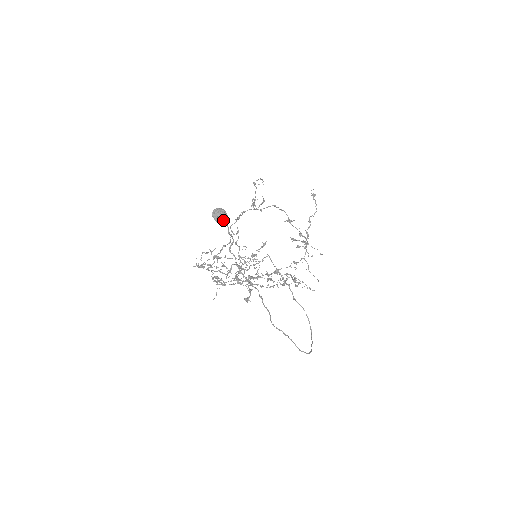
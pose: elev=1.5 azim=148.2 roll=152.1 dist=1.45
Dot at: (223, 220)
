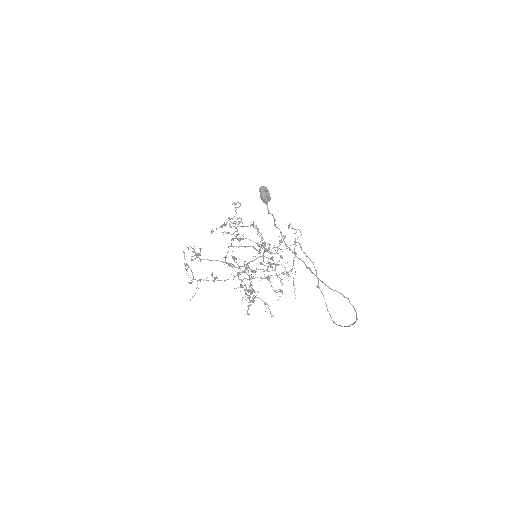
Dot at: (269, 198)
